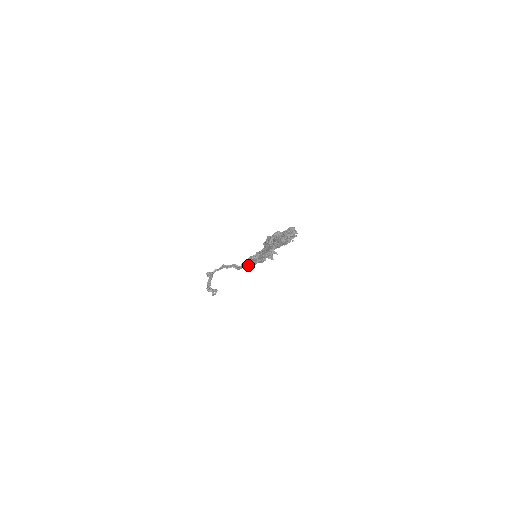
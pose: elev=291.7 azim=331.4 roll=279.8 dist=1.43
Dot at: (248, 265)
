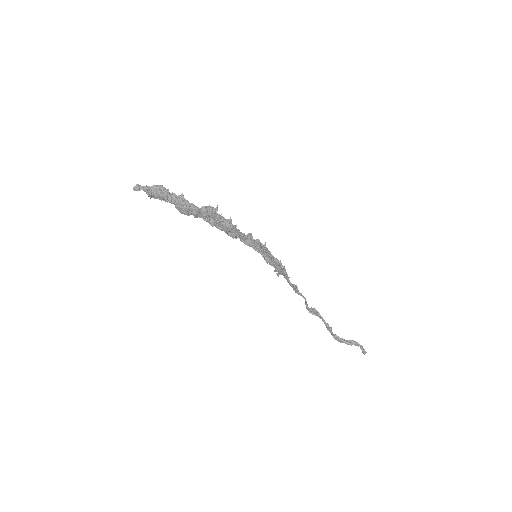
Dot at: (287, 278)
